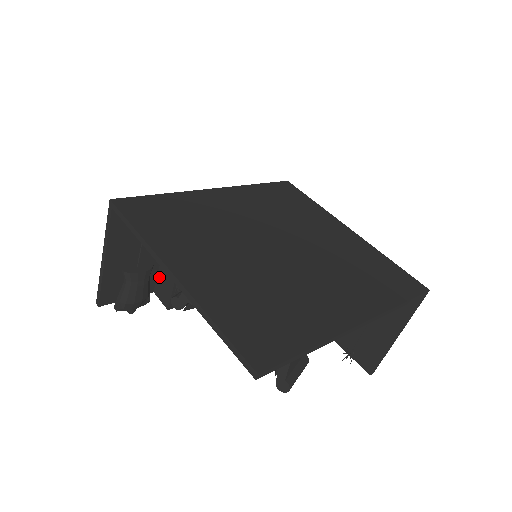
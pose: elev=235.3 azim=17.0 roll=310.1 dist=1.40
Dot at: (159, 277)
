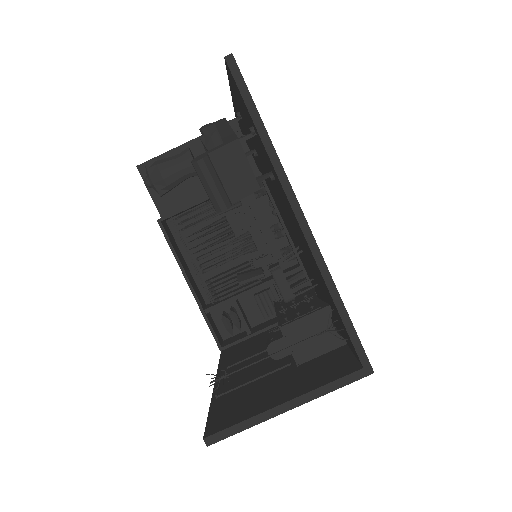
Dot at: occluded
